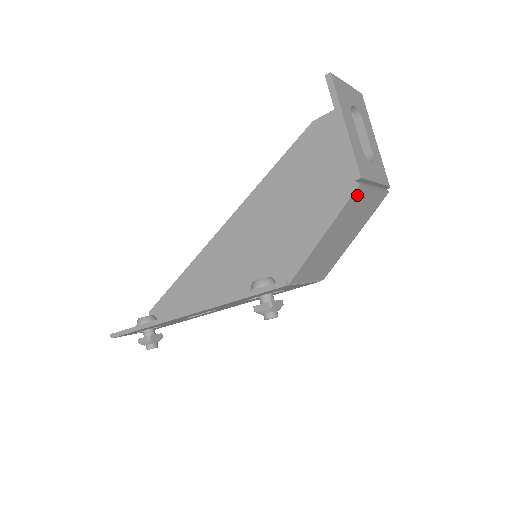
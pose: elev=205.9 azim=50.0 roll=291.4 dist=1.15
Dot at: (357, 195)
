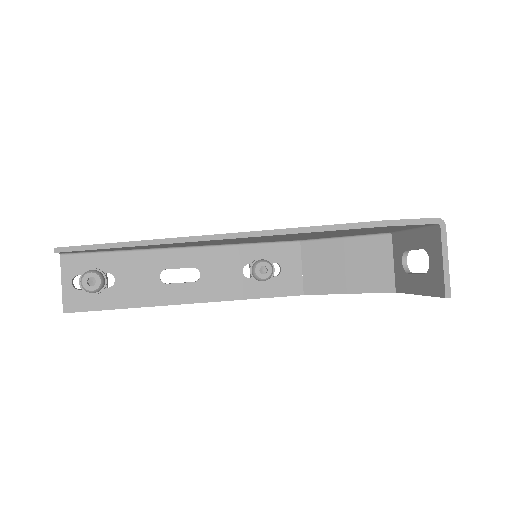
Dot at: (387, 285)
